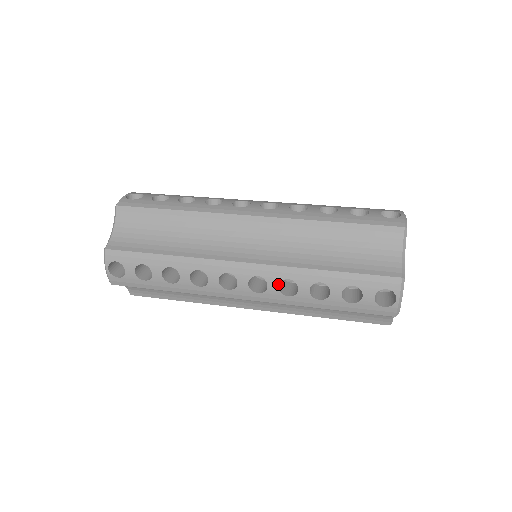
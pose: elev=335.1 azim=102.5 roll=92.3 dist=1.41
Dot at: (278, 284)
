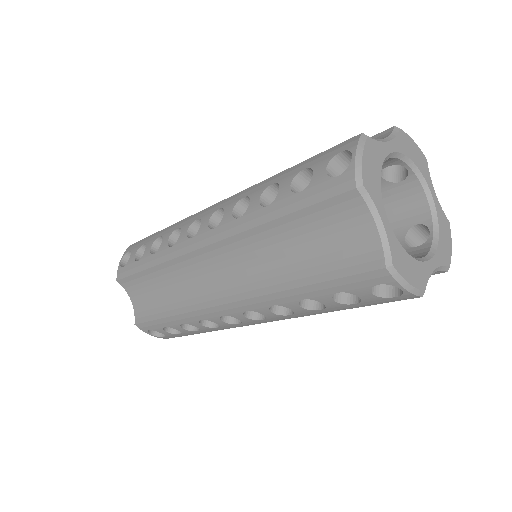
Dot at: (233, 207)
